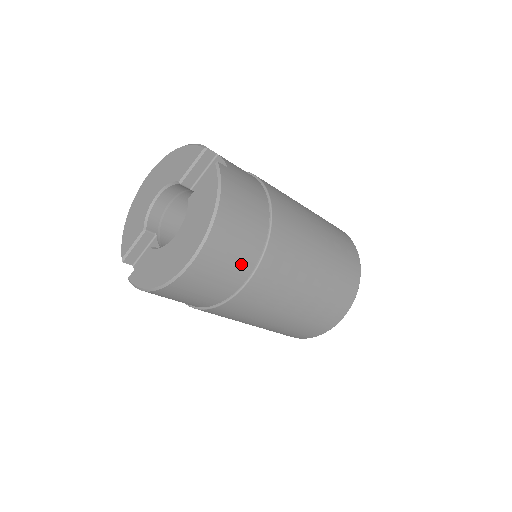
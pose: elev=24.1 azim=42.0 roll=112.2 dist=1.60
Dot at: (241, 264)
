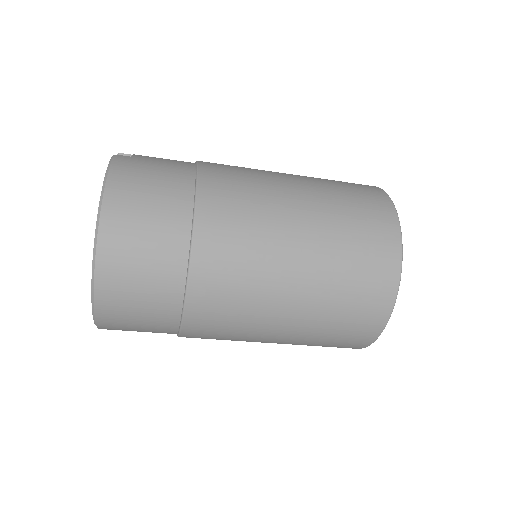
Dot at: (166, 247)
